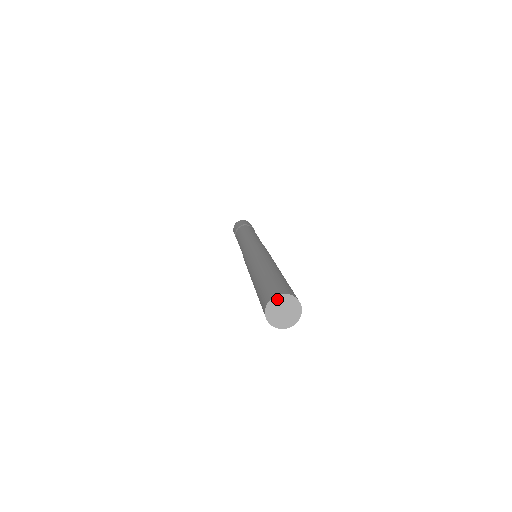
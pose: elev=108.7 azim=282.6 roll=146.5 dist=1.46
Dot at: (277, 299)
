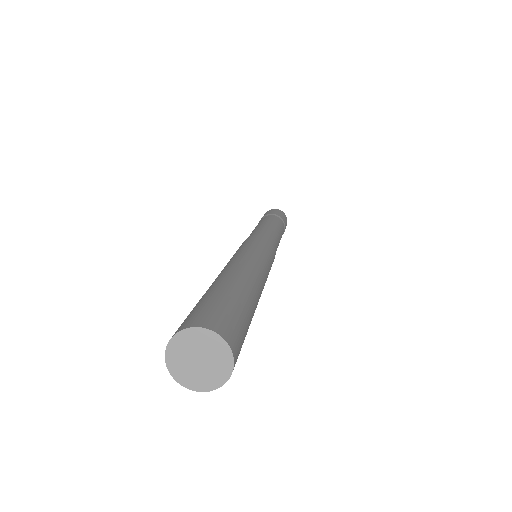
Dot at: (205, 335)
